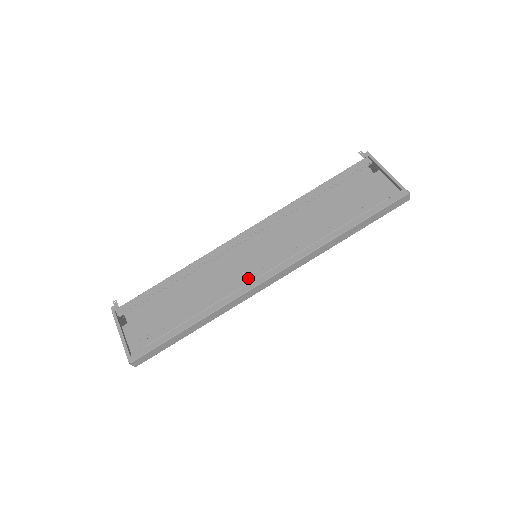
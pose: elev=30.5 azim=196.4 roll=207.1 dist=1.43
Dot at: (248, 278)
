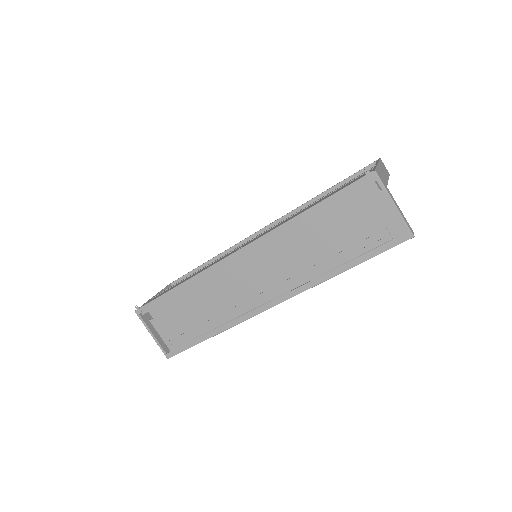
Dot at: (253, 304)
